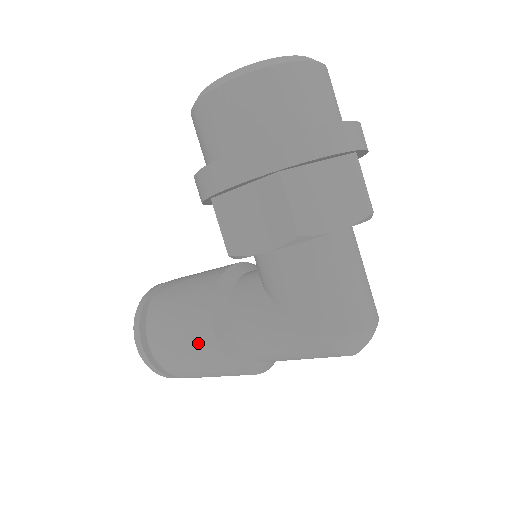
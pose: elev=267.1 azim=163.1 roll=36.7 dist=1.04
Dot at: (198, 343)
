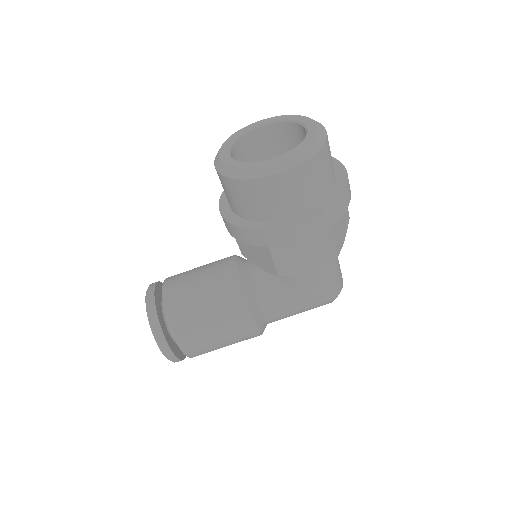
Dot at: (237, 333)
